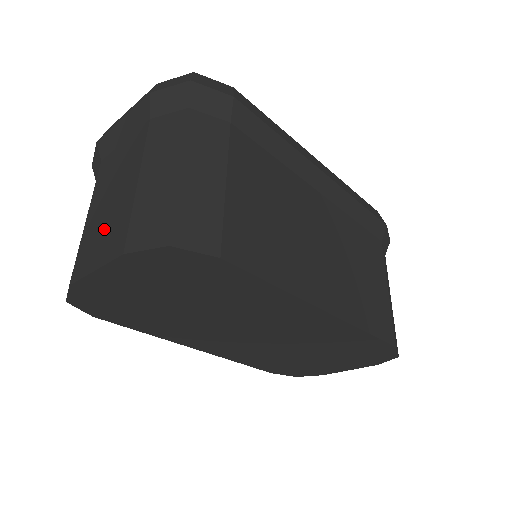
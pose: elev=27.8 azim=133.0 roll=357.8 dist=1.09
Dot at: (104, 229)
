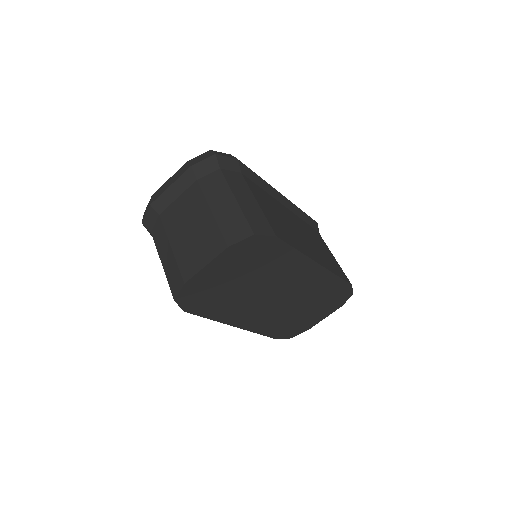
Dot at: (198, 244)
